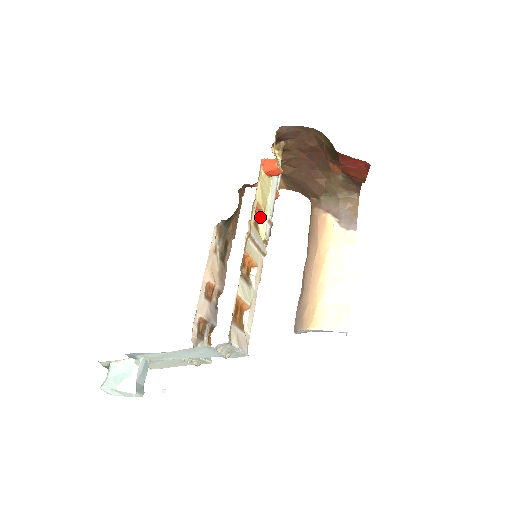
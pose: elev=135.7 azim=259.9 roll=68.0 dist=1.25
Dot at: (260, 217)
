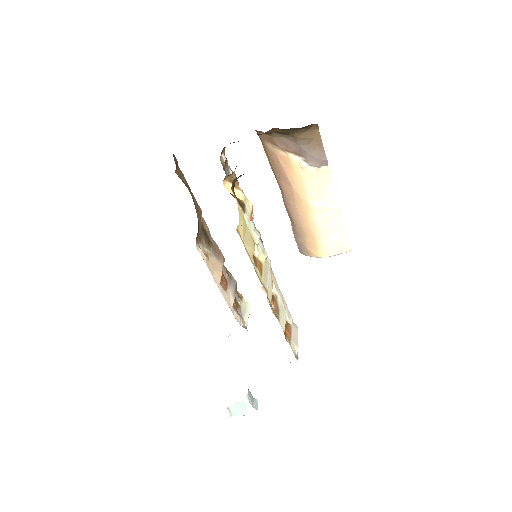
Dot at: occluded
